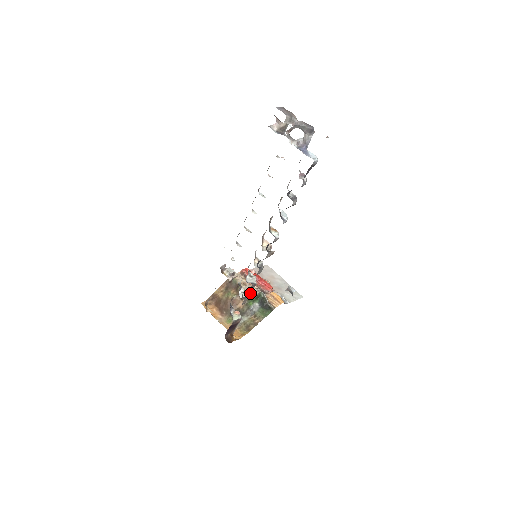
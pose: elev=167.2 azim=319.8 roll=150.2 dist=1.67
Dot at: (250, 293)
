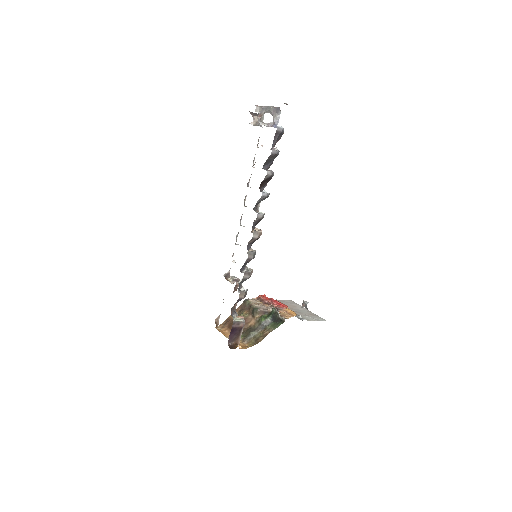
Dot at: (262, 309)
